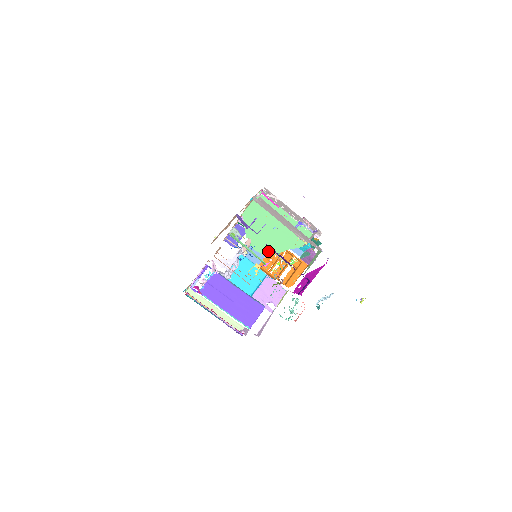
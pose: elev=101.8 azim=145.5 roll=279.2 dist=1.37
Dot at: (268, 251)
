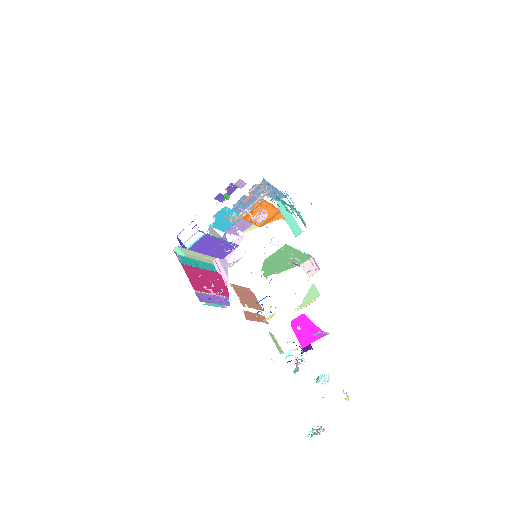
Dot at: occluded
